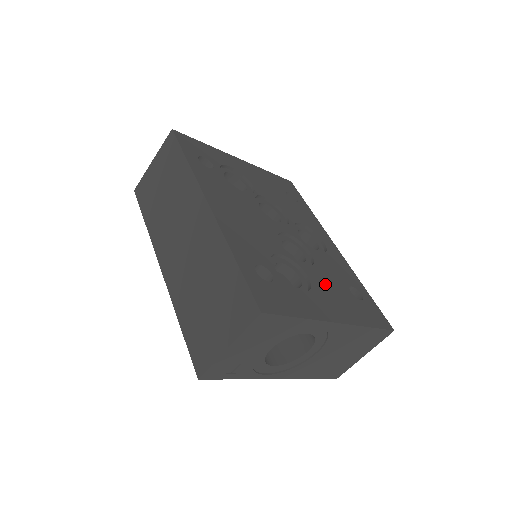
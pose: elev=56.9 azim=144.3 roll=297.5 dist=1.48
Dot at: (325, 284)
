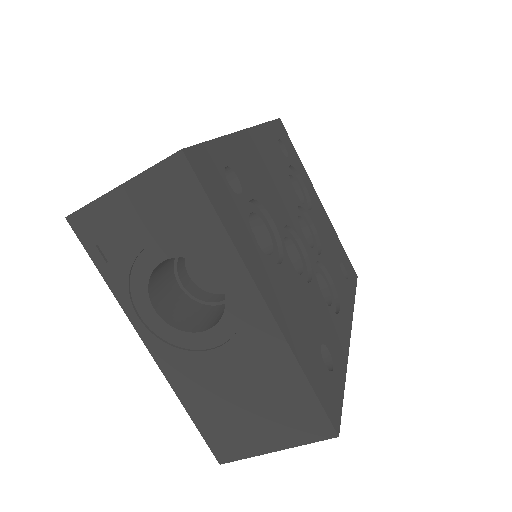
Dot at: (295, 293)
